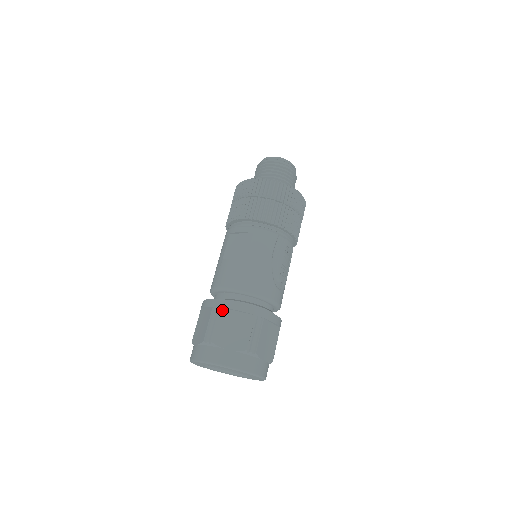
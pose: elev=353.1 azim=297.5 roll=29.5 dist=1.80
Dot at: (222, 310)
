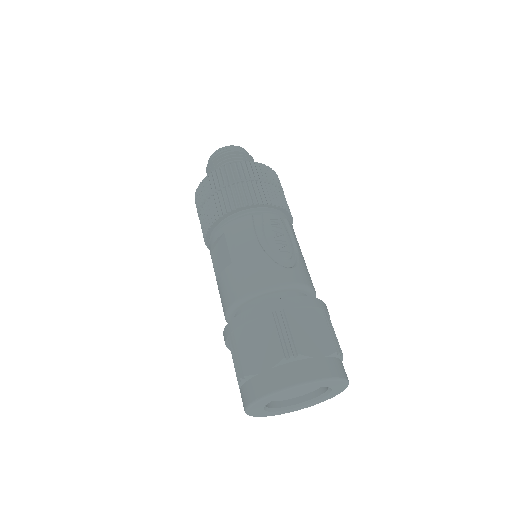
Dot at: (235, 333)
